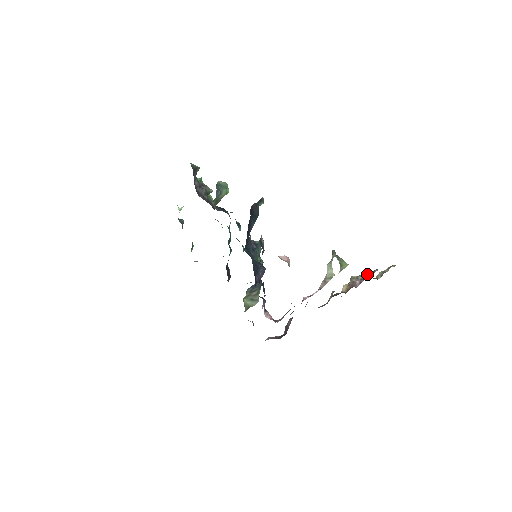
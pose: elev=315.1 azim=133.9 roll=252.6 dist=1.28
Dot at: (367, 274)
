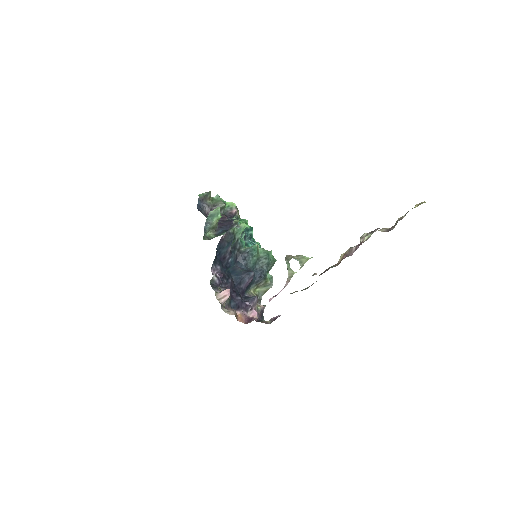
Dot at: (365, 237)
